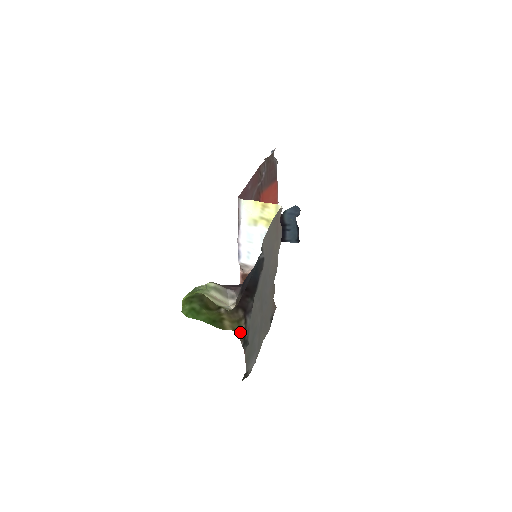
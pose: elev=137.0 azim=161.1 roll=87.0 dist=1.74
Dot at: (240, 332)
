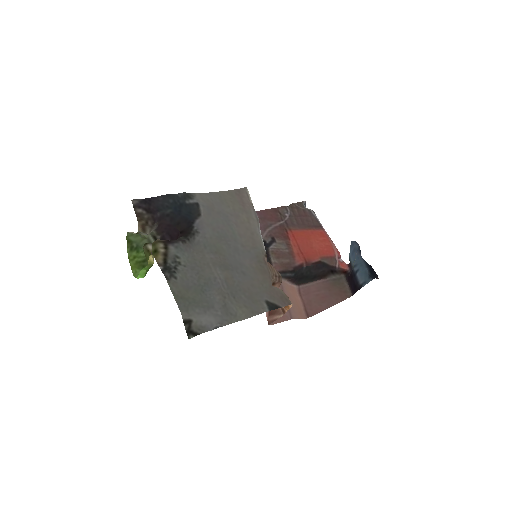
Dot at: (156, 254)
